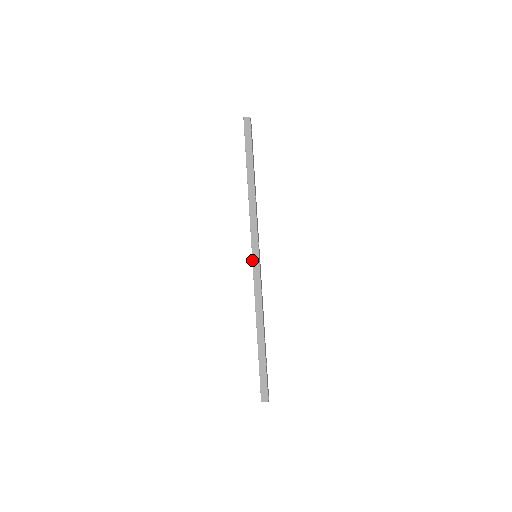
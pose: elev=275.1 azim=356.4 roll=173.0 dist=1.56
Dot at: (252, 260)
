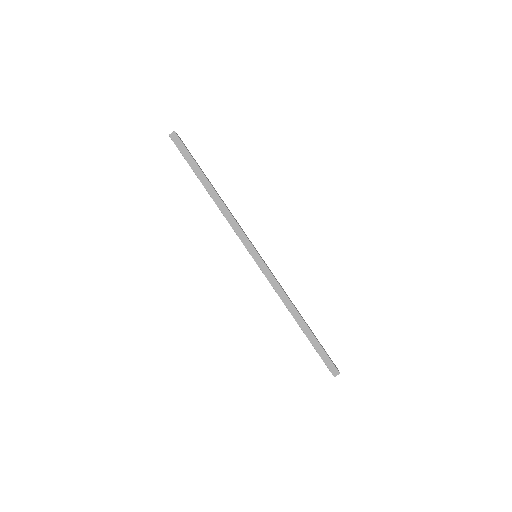
Dot at: occluded
